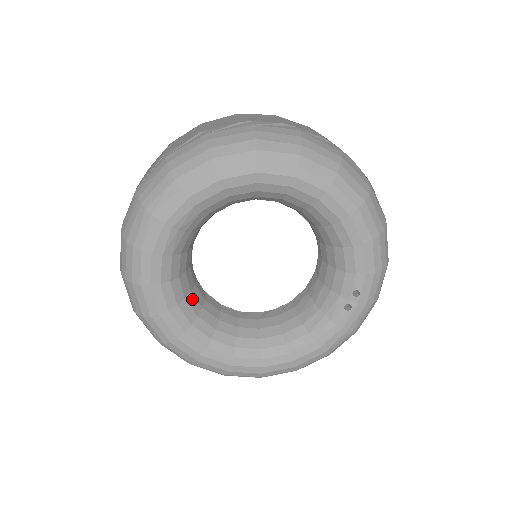
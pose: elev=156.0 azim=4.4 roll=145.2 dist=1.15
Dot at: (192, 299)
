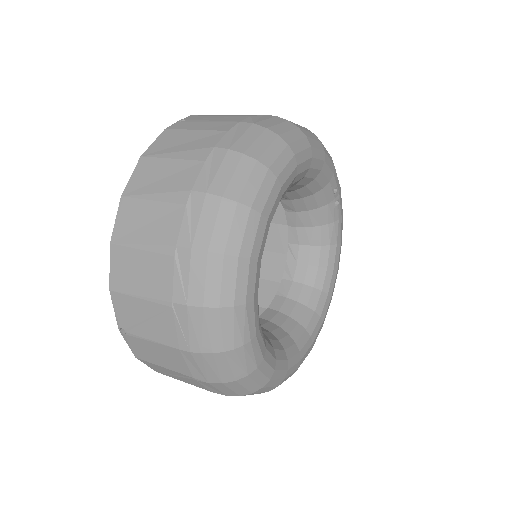
Dot at: (276, 334)
